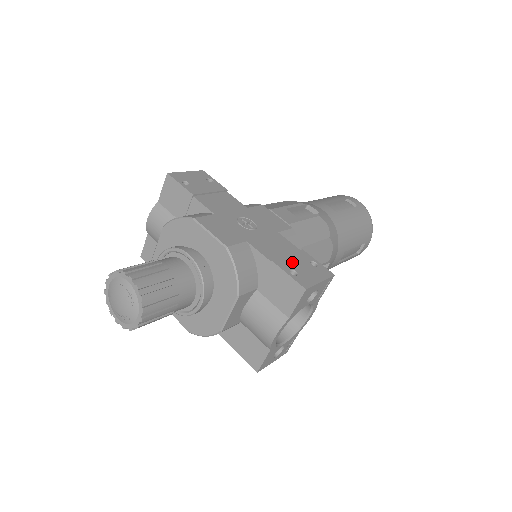
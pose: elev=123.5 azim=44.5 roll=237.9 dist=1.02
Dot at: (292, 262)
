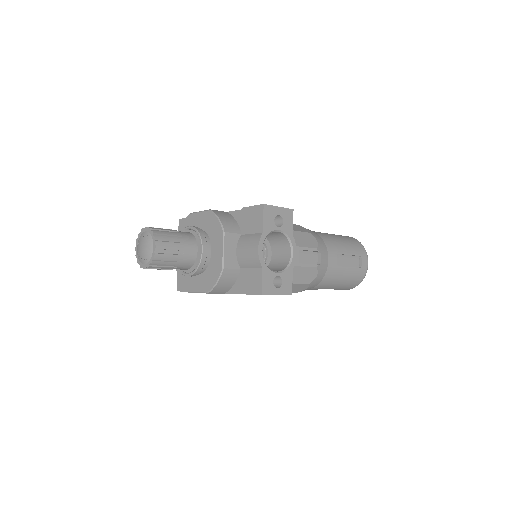
Dot at: occluded
